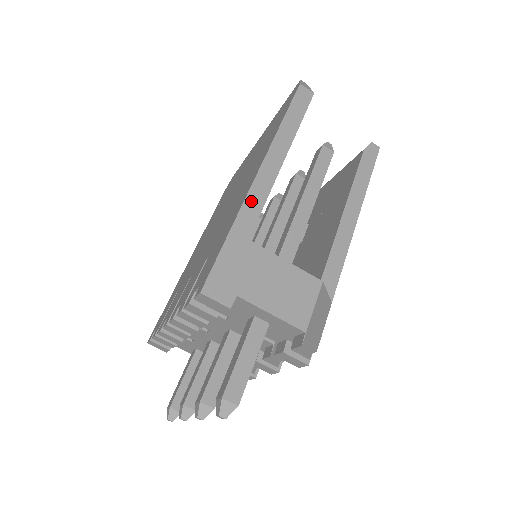
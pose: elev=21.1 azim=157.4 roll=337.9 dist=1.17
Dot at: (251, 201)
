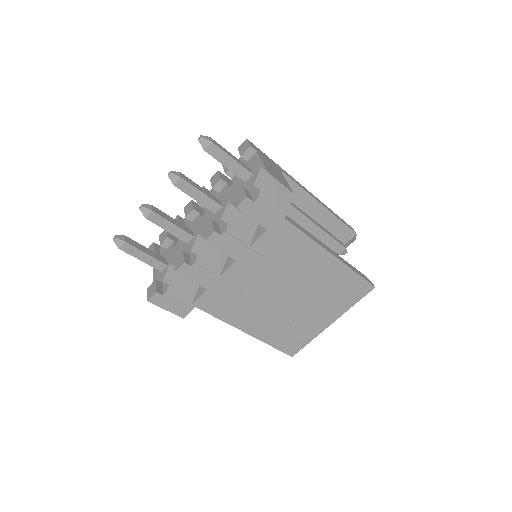
Dot at: (293, 179)
